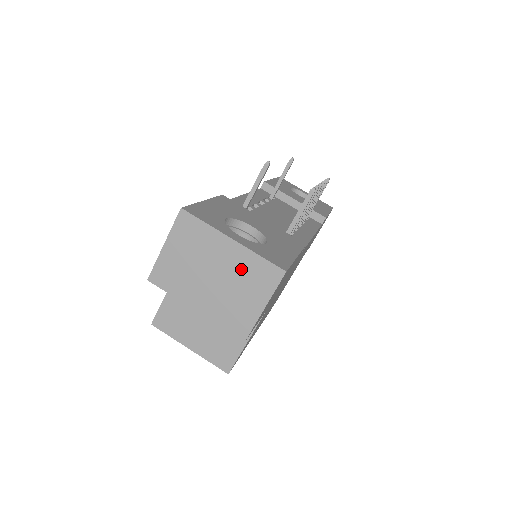
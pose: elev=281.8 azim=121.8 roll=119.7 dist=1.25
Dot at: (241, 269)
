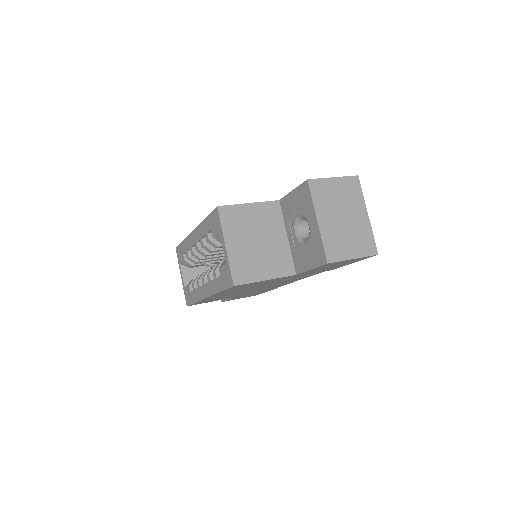
Dot at: (360, 230)
